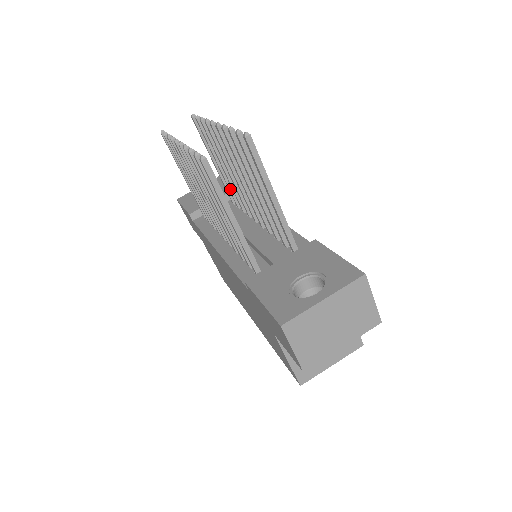
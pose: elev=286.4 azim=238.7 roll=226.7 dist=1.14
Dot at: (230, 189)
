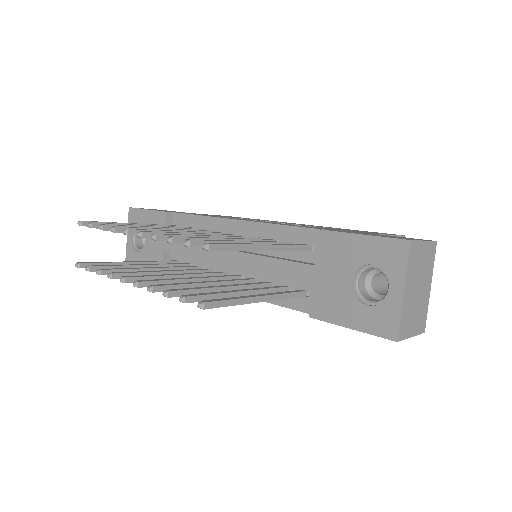
Dot at: occluded
